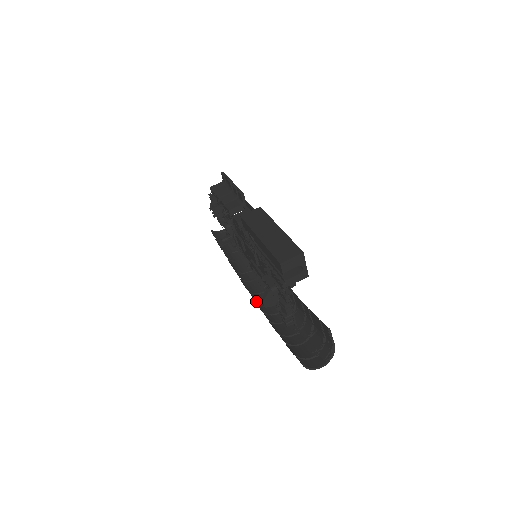
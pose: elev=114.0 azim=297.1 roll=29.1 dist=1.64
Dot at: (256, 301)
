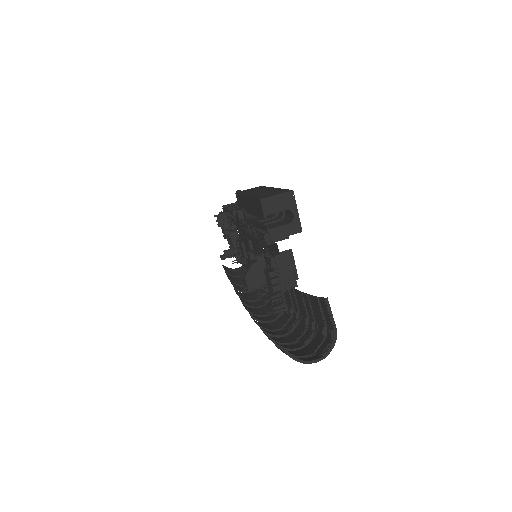
Dot at: (253, 318)
